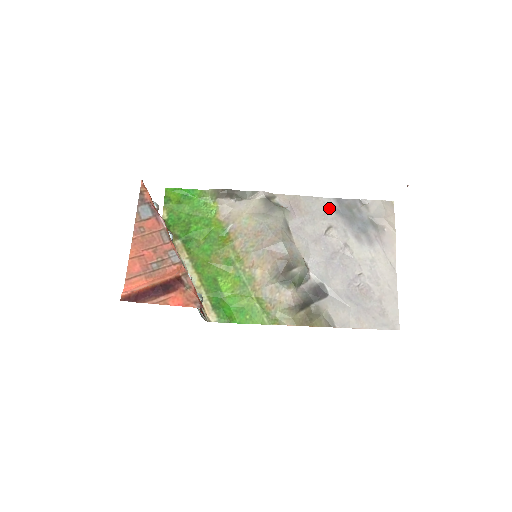
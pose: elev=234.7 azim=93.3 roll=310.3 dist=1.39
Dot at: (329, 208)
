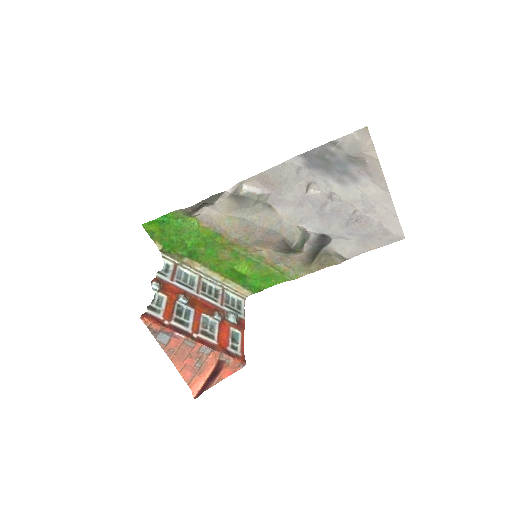
Dot at: (300, 167)
